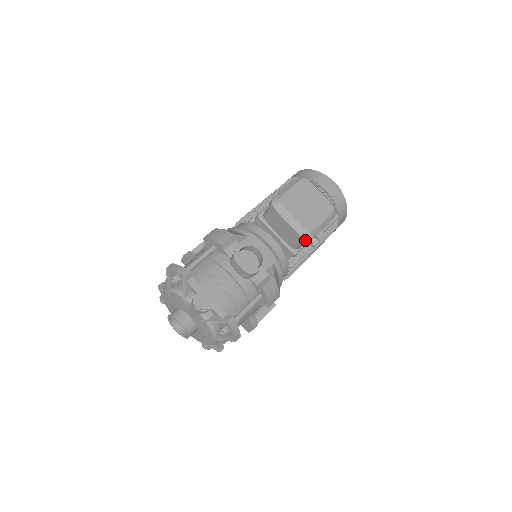
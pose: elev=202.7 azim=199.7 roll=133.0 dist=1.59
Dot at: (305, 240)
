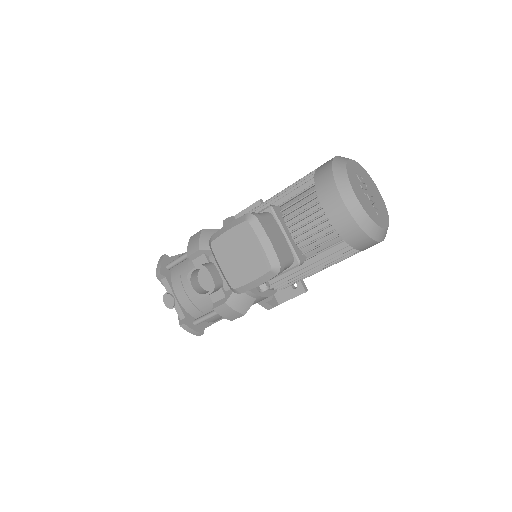
Dot at: occluded
